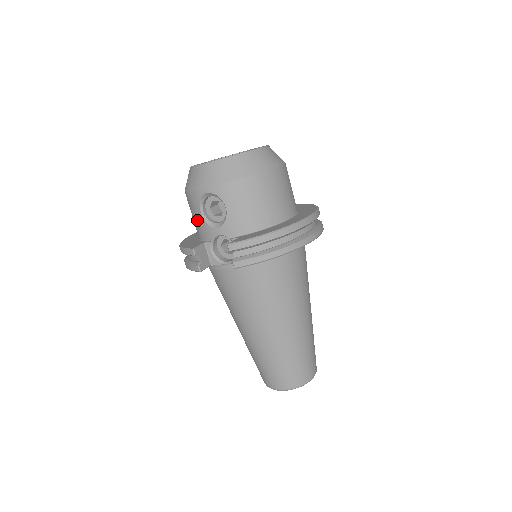
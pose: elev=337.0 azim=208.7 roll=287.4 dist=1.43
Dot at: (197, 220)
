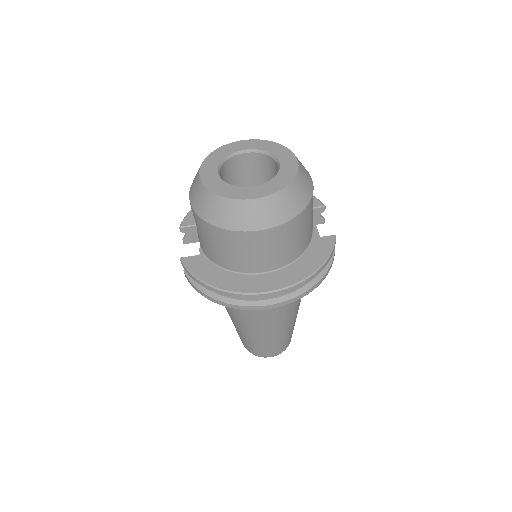
Dot at: occluded
